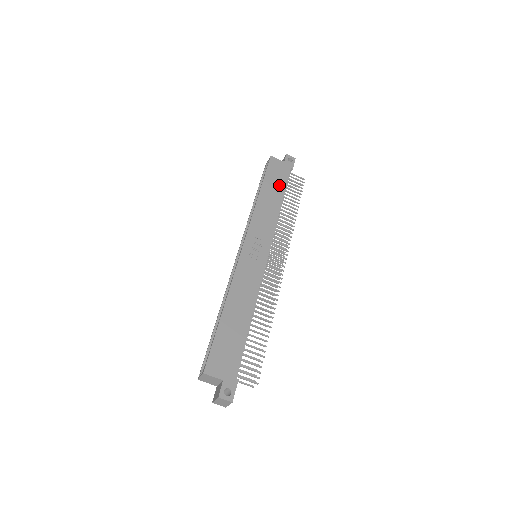
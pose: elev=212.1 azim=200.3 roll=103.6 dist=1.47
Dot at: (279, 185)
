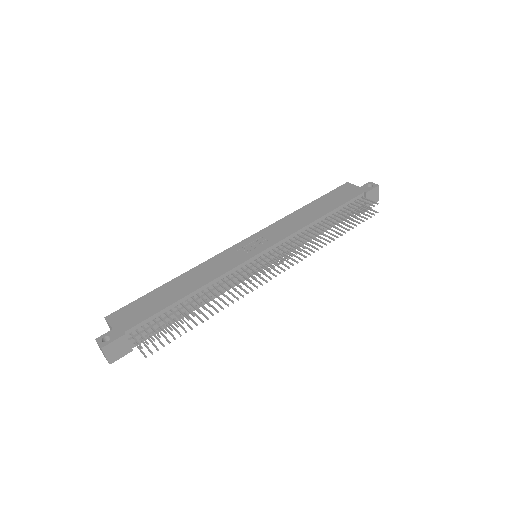
Dot at: (334, 203)
